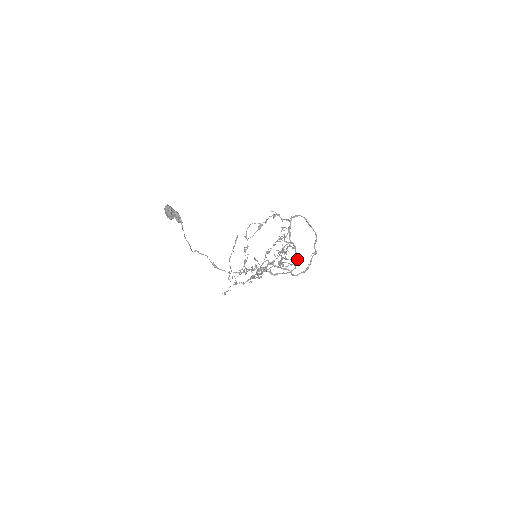
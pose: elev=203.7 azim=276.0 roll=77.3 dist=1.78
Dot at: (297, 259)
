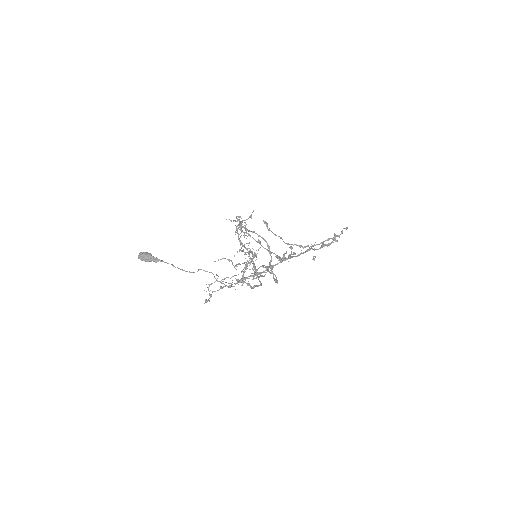
Dot at: occluded
